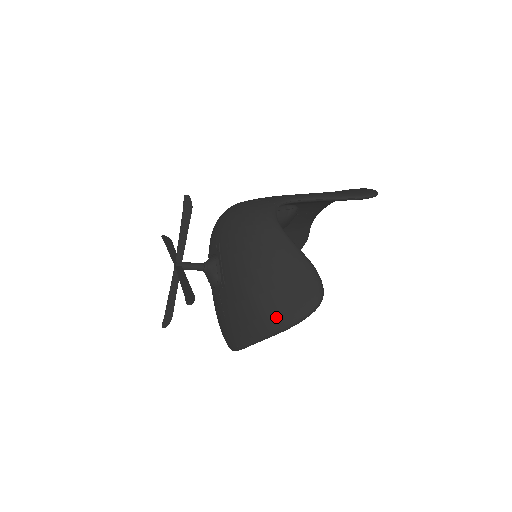
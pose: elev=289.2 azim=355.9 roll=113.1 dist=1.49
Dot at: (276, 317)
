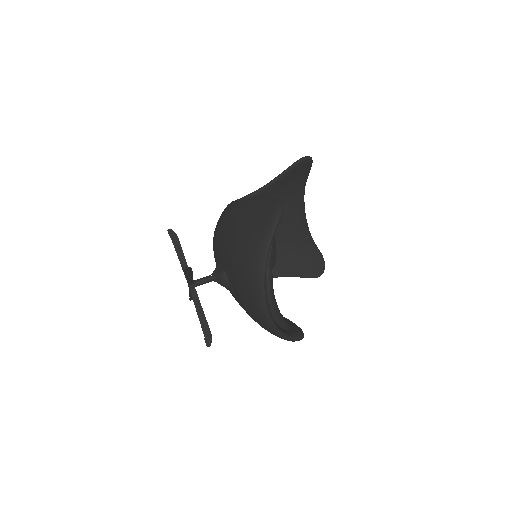
Dot at: (258, 241)
